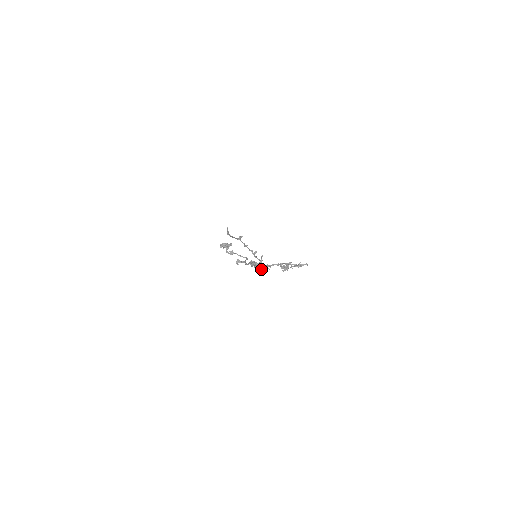
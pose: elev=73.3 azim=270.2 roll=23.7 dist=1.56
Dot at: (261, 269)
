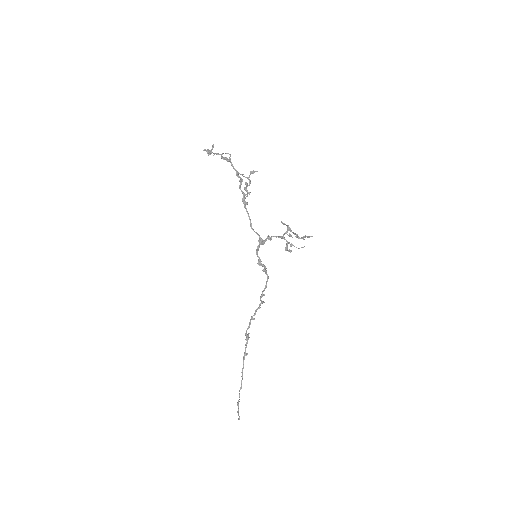
Dot at: (261, 239)
